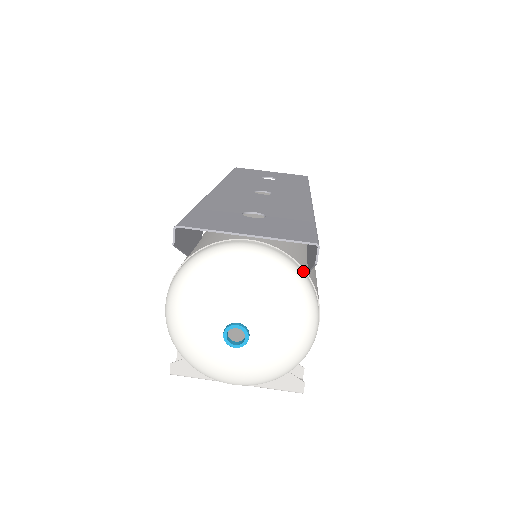
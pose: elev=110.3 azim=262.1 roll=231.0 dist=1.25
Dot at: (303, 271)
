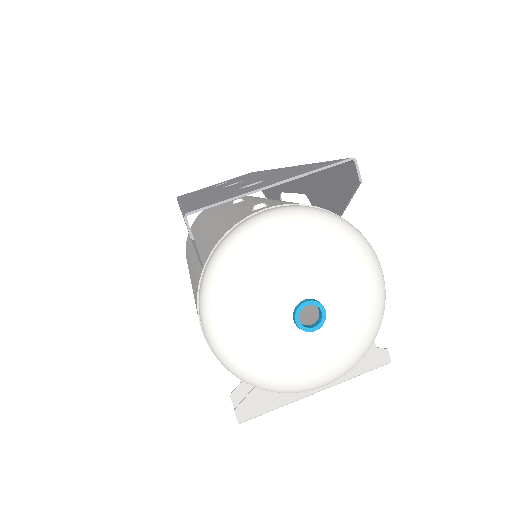
Dot at: occluded
